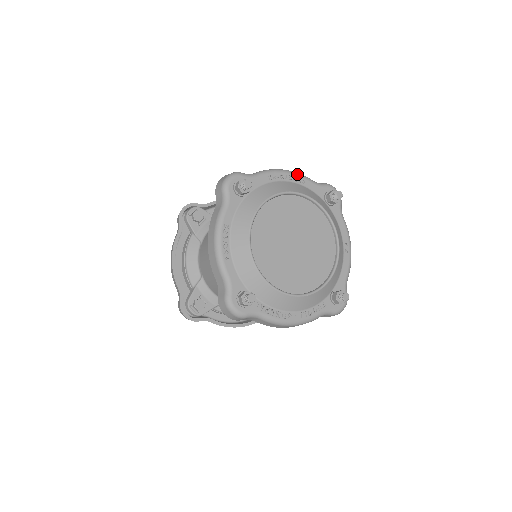
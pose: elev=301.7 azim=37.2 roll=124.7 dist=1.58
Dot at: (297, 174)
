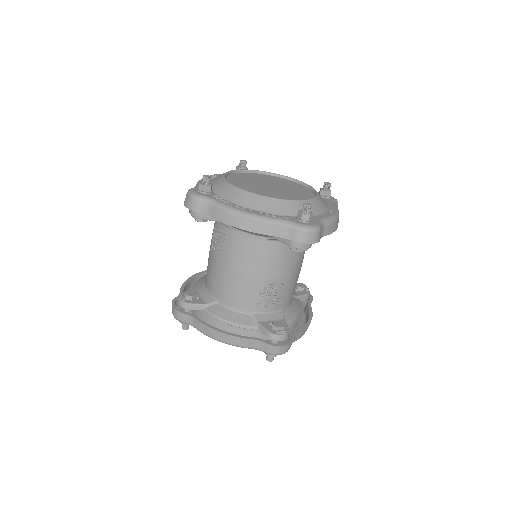
Dot at: occluded
